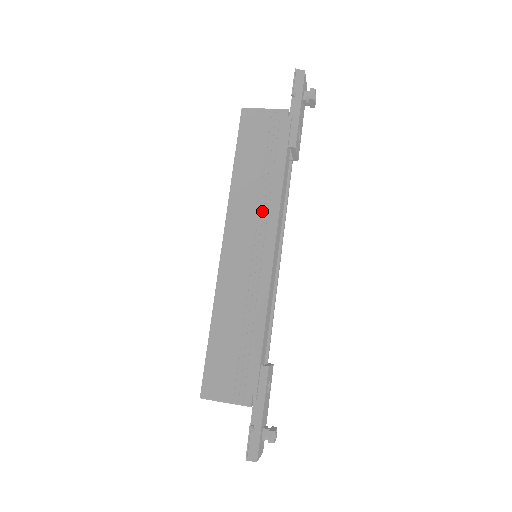
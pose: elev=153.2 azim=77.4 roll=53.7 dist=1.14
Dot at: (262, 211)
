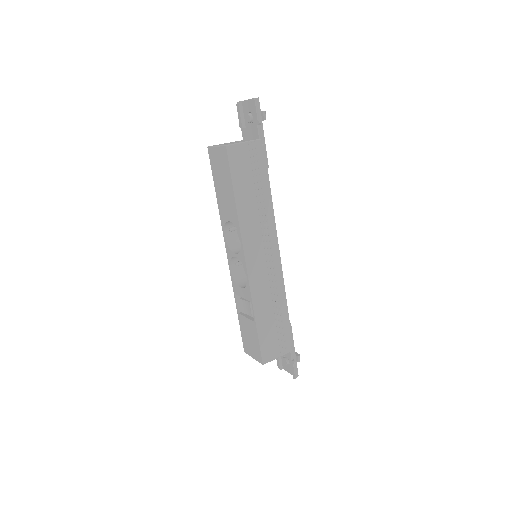
Dot at: (264, 227)
